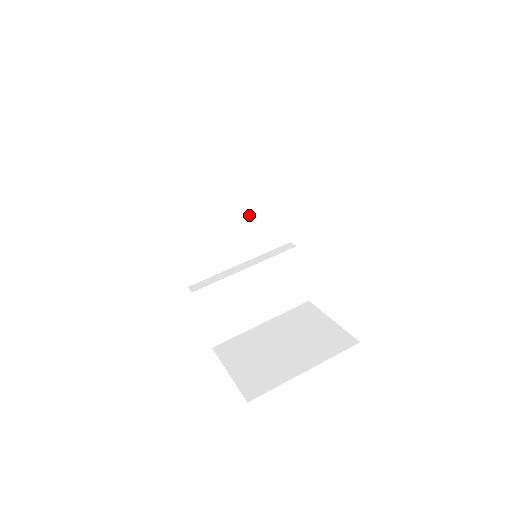
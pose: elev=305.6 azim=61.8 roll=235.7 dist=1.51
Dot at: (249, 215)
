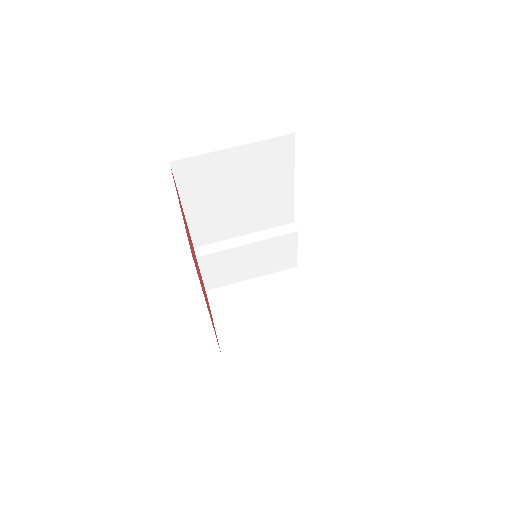
Dot at: (261, 202)
